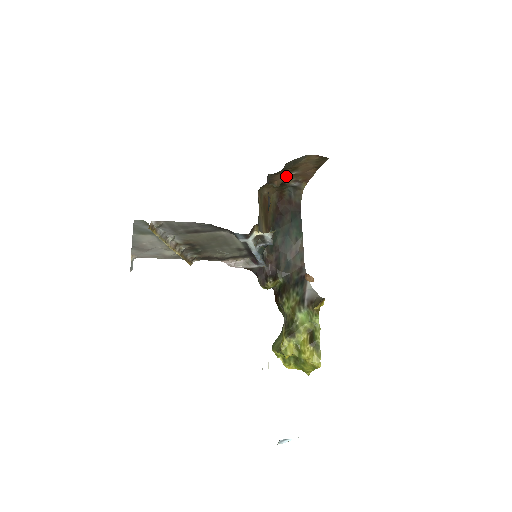
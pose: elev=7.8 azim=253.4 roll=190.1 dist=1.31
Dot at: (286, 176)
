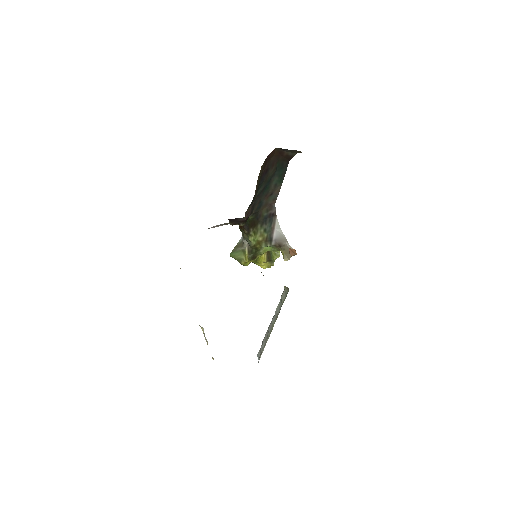
Dot at: occluded
